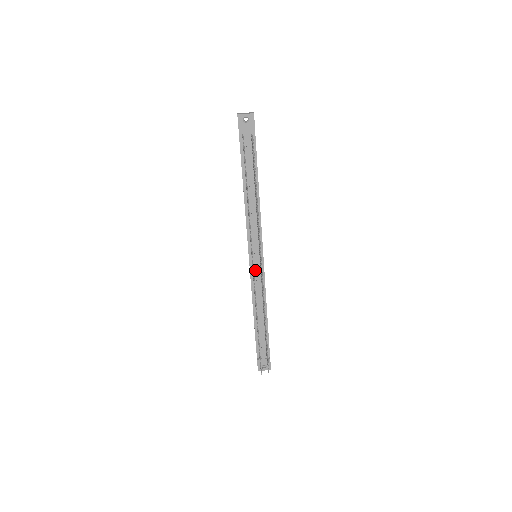
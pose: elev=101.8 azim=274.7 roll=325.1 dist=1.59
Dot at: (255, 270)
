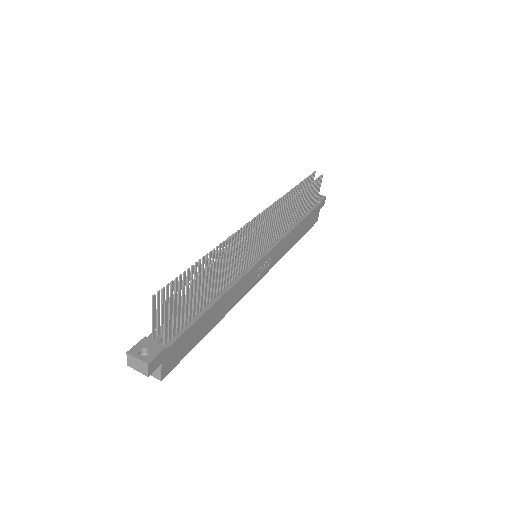
Dot at: occluded
